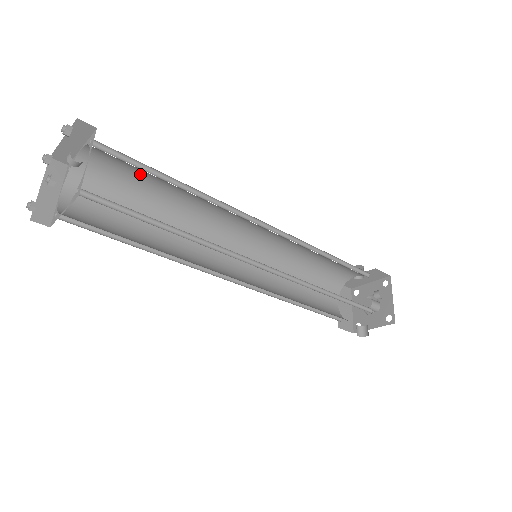
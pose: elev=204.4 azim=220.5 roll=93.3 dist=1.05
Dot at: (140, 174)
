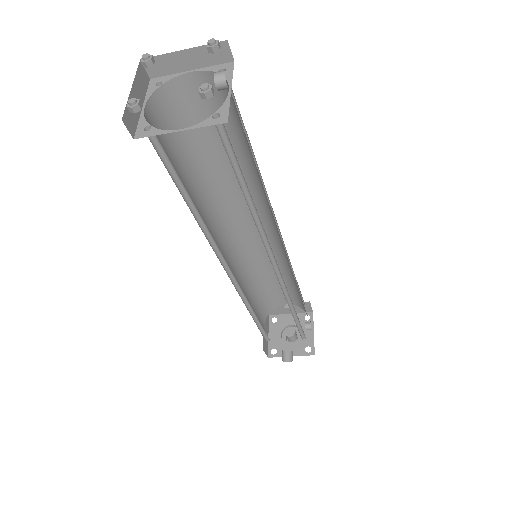
Dot at: occluded
